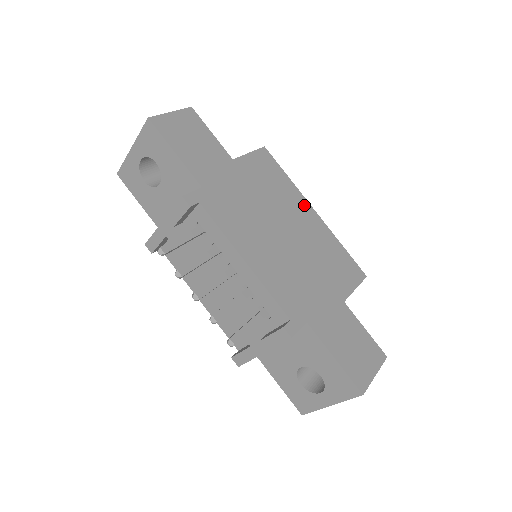
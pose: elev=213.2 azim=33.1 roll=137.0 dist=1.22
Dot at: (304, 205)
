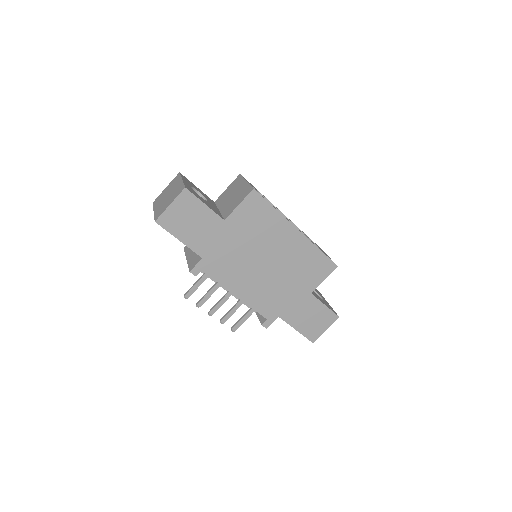
Dot at: (288, 230)
